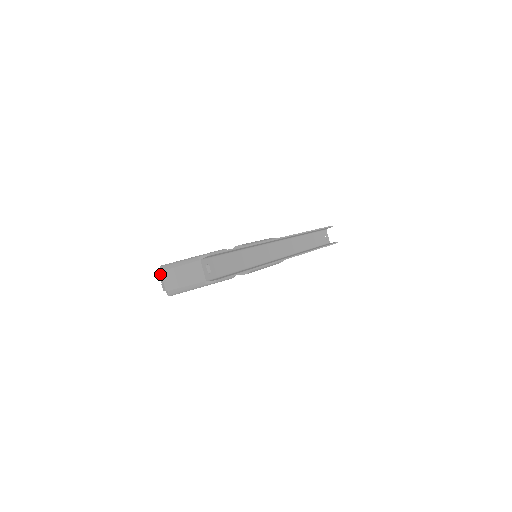
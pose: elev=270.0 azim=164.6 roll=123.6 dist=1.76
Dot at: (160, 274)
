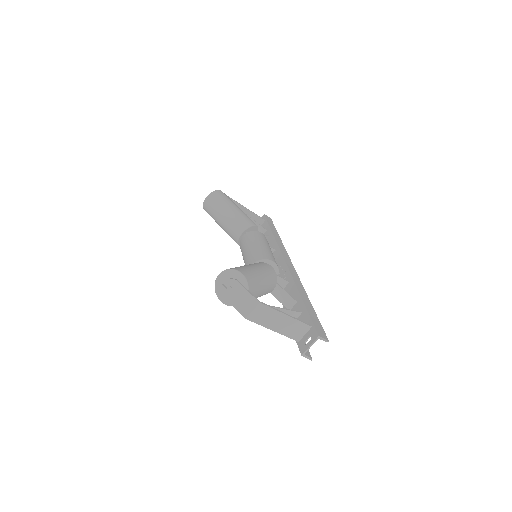
Dot at: (250, 296)
